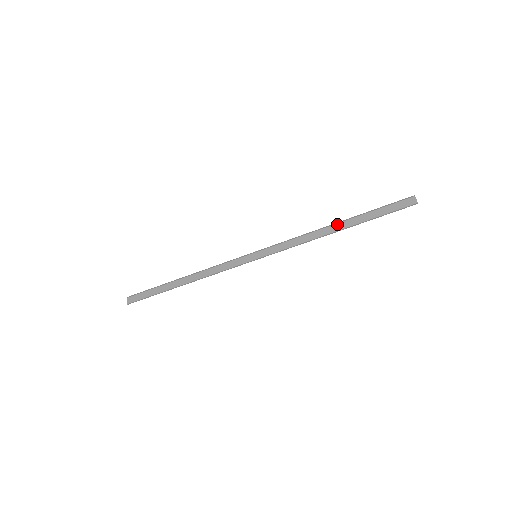
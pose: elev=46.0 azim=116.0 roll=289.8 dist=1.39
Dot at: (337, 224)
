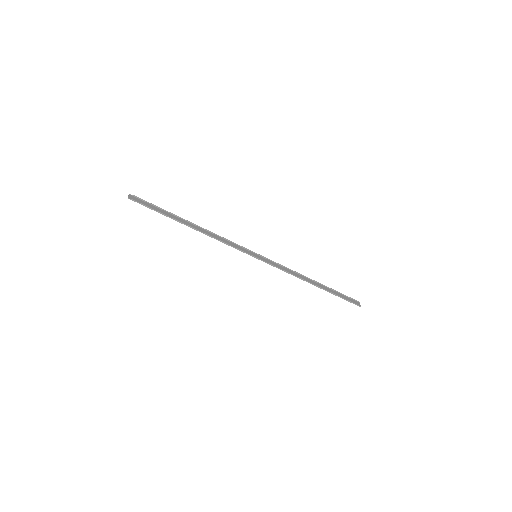
Dot at: (315, 282)
